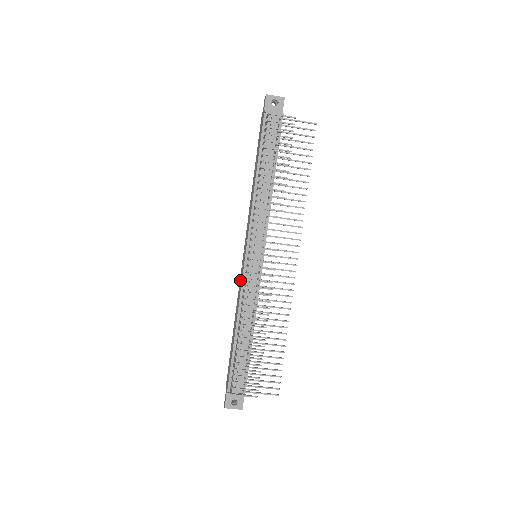
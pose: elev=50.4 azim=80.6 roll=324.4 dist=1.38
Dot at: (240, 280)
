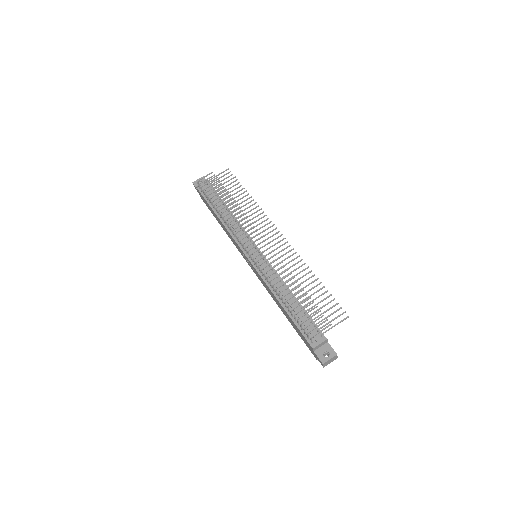
Dot at: (260, 280)
